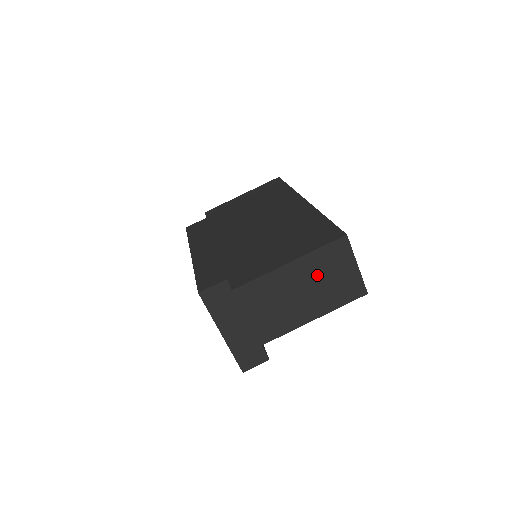
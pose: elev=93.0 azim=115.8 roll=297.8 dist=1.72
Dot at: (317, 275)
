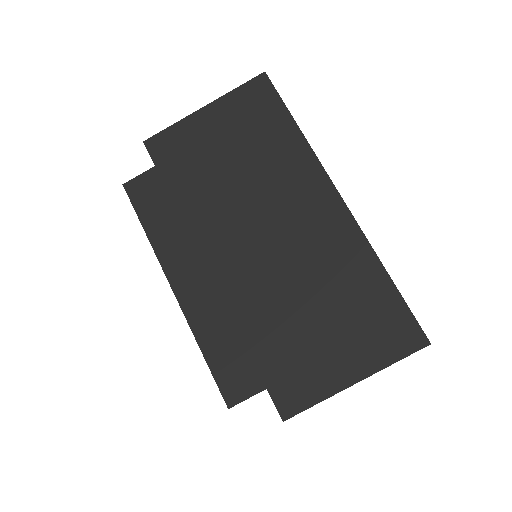
Dot at: occluded
